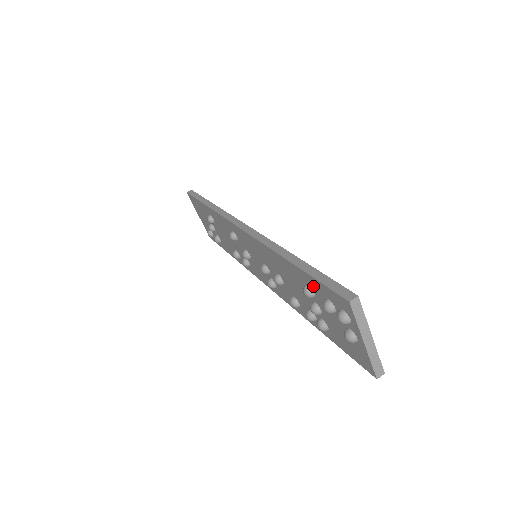
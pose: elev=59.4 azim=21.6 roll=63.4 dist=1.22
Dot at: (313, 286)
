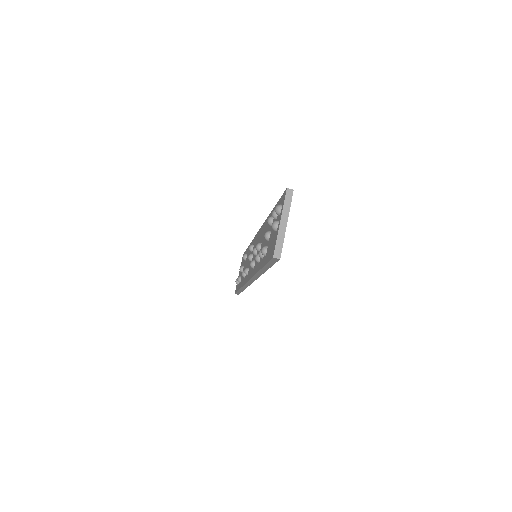
Dot at: occluded
